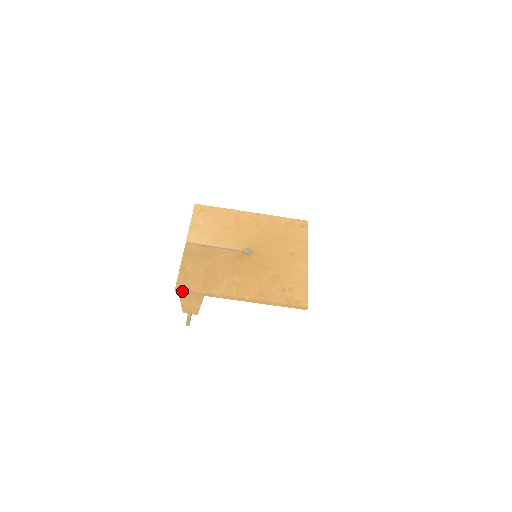
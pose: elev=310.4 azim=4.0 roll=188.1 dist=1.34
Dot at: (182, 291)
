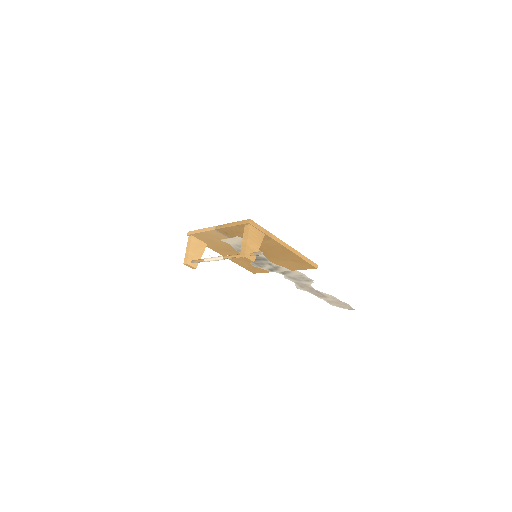
Dot at: (253, 224)
